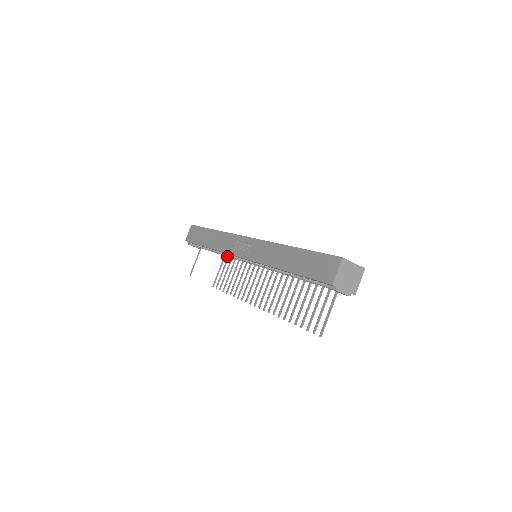
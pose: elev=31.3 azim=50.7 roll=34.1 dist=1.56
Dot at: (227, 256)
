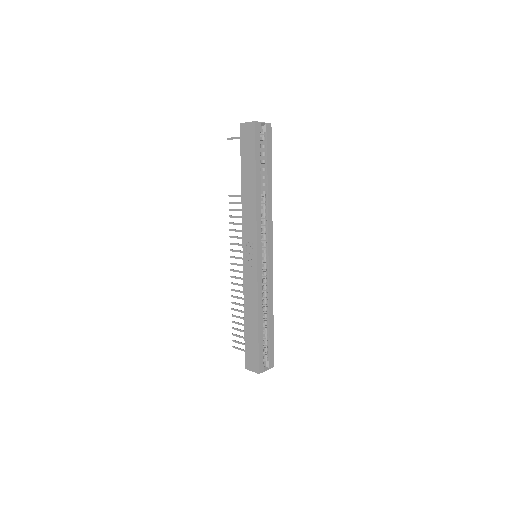
Dot at: occluded
